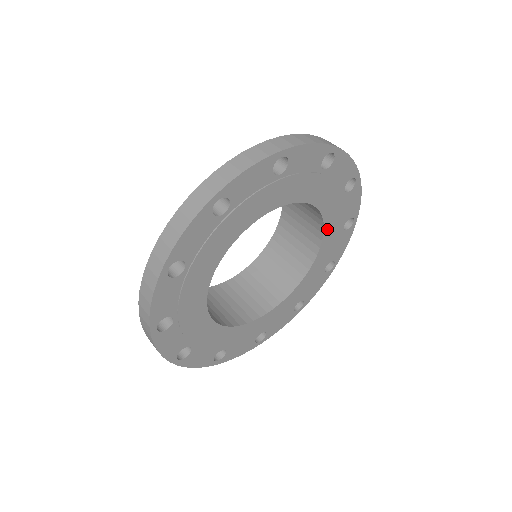
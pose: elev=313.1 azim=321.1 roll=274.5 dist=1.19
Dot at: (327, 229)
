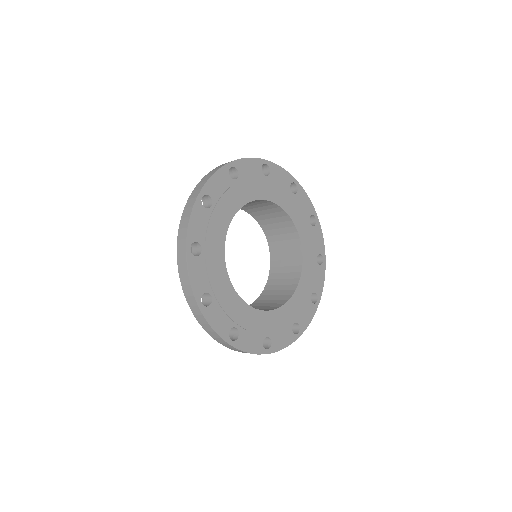
Dot at: (292, 301)
